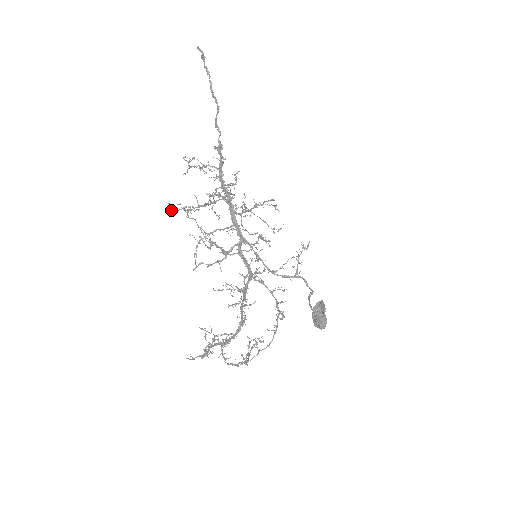
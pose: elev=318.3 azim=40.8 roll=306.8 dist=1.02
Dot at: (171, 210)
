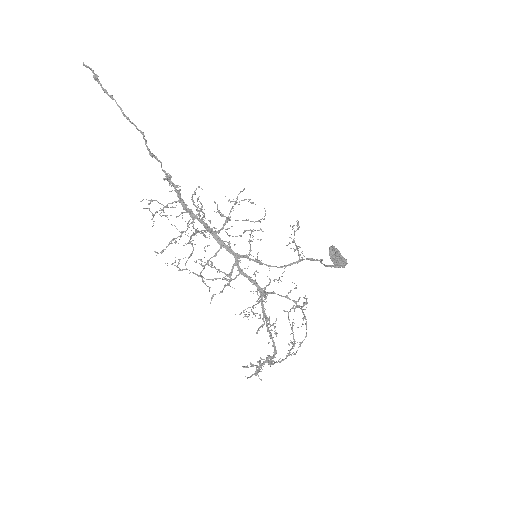
Dot at: occluded
